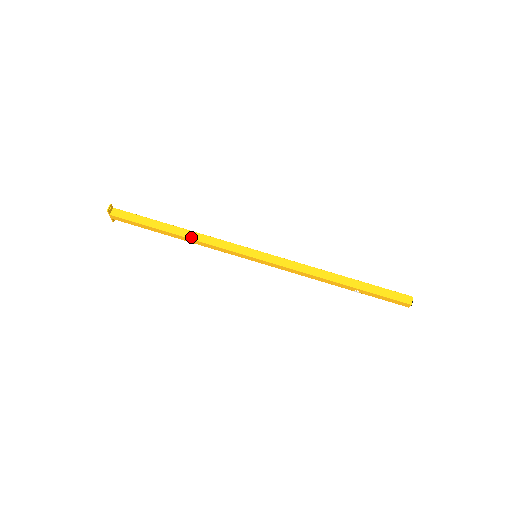
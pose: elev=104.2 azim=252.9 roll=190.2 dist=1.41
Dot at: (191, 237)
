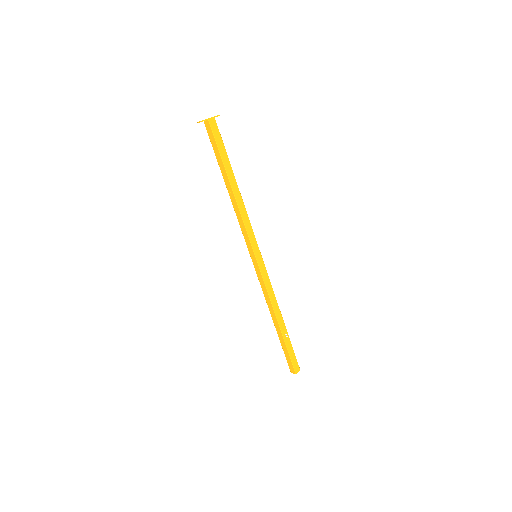
Dot at: (232, 201)
